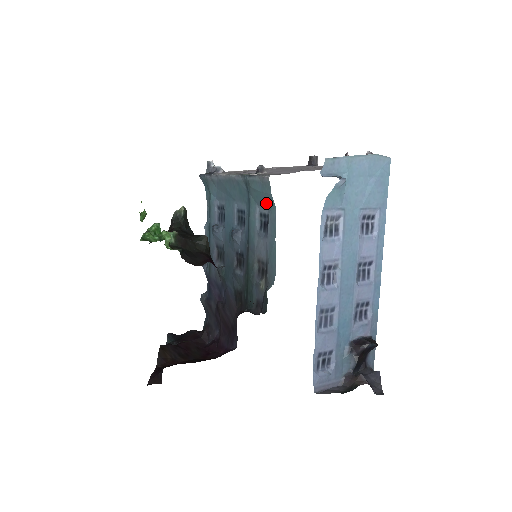
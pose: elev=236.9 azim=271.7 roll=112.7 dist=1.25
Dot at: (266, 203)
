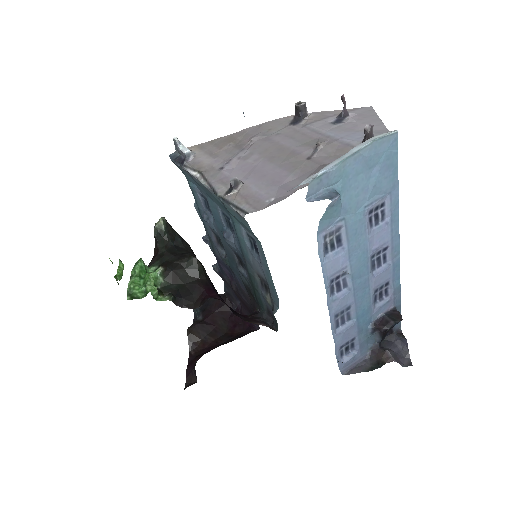
Dot at: (250, 232)
